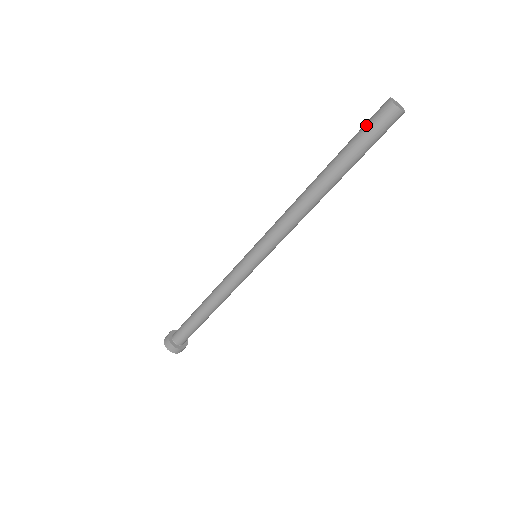
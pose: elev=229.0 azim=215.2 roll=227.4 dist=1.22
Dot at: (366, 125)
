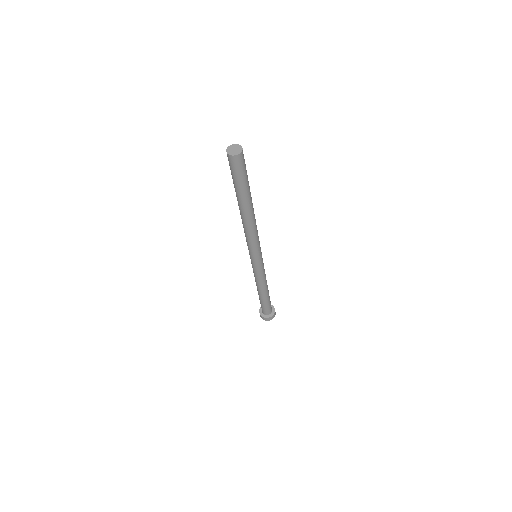
Dot at: occluded
